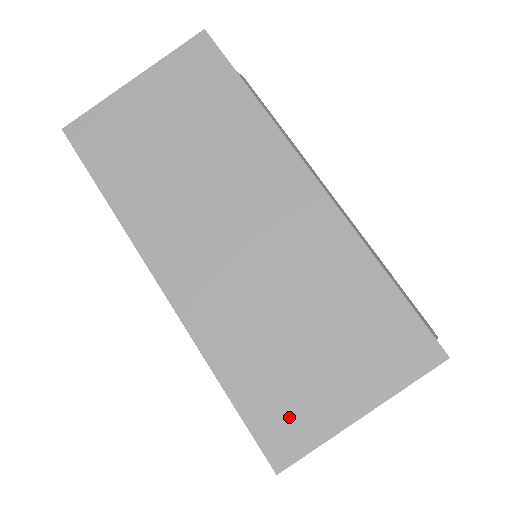
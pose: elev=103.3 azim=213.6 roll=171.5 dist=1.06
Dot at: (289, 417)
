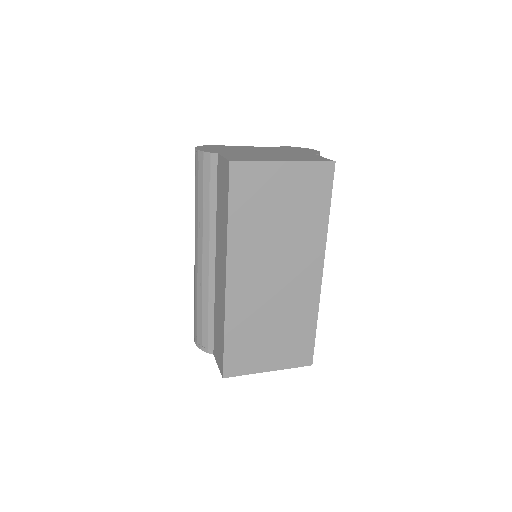
Dot at: (243, 360)
